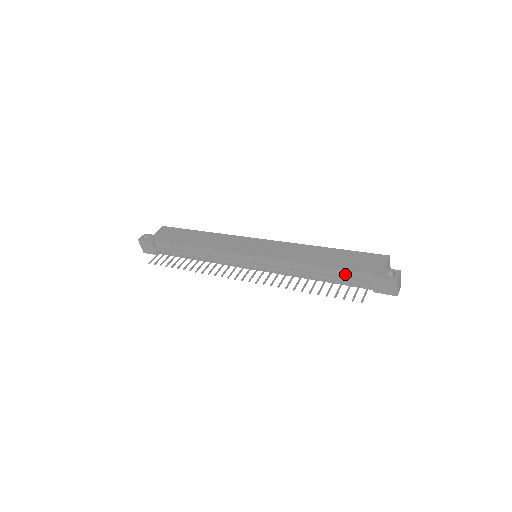
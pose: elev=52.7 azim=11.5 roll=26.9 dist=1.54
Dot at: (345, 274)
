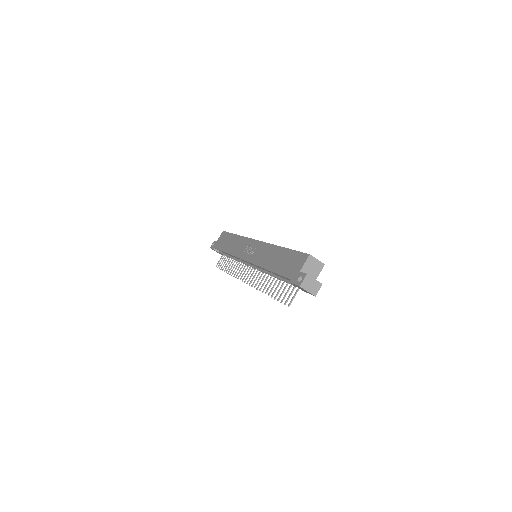
Dot at: (283, 277)
